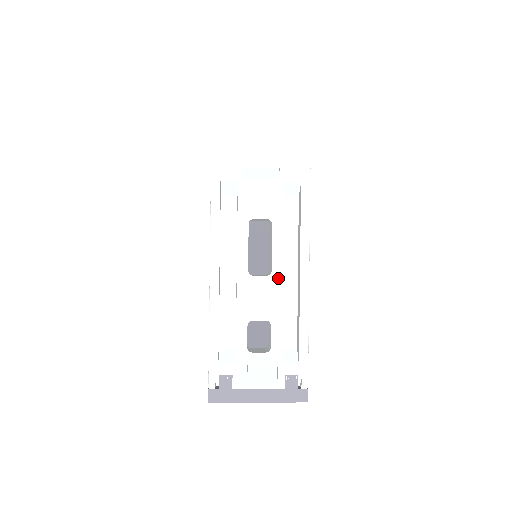
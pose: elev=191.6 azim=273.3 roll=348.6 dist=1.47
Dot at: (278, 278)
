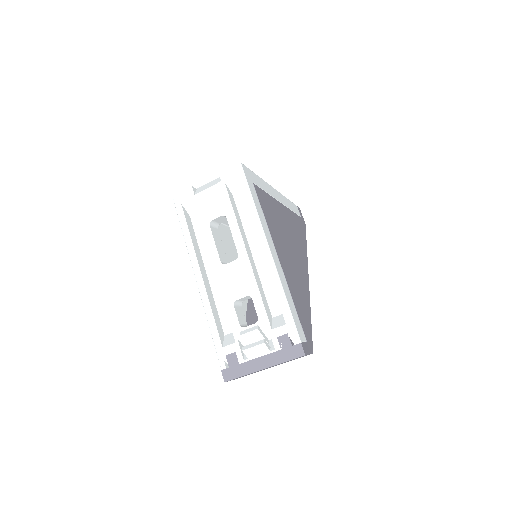
Dot at: (245, 258)
